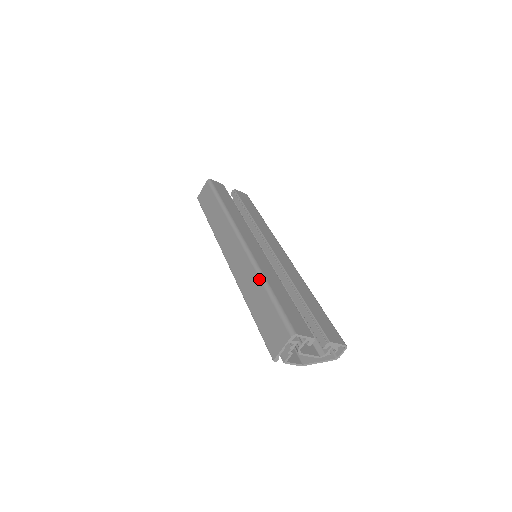
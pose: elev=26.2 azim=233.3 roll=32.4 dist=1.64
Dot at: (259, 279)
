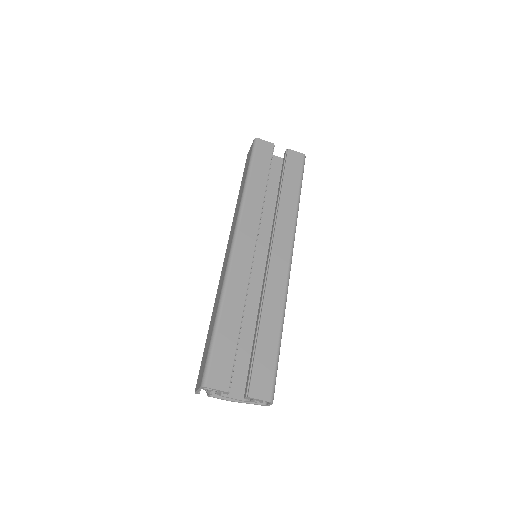
Dot at: (218, 303)
